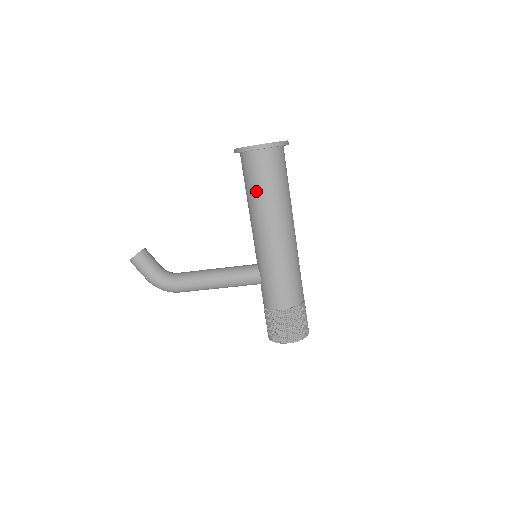
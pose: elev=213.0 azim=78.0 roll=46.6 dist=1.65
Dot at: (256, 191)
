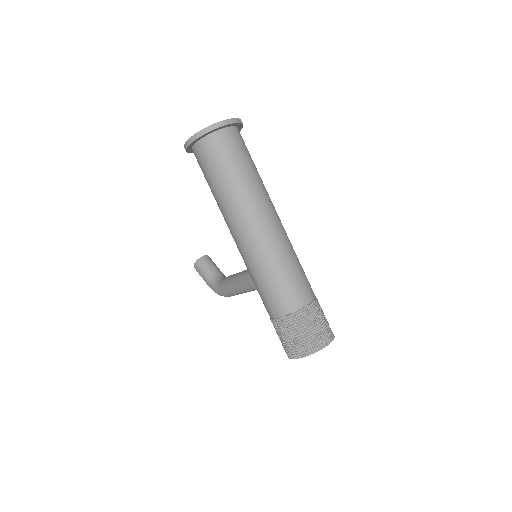
Dot at: occluded
